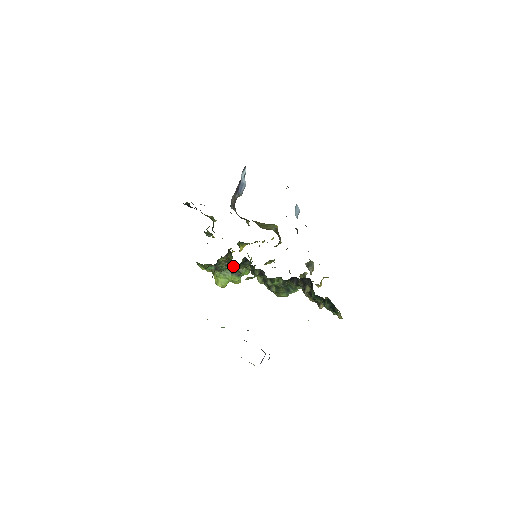
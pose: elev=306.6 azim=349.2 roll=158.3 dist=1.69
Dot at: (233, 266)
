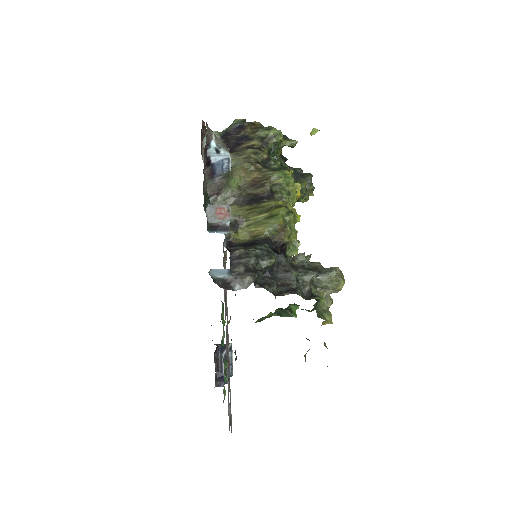
Dot at: occluded
